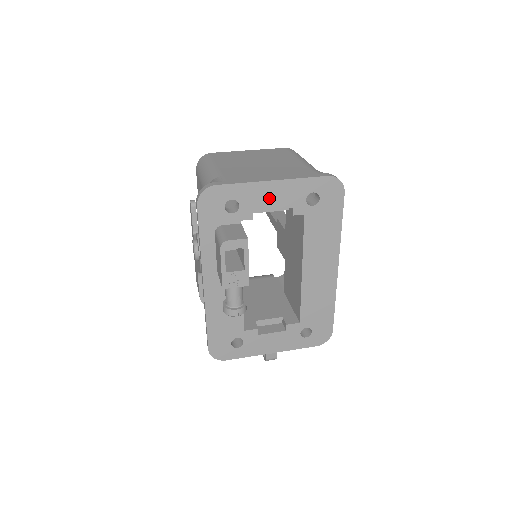
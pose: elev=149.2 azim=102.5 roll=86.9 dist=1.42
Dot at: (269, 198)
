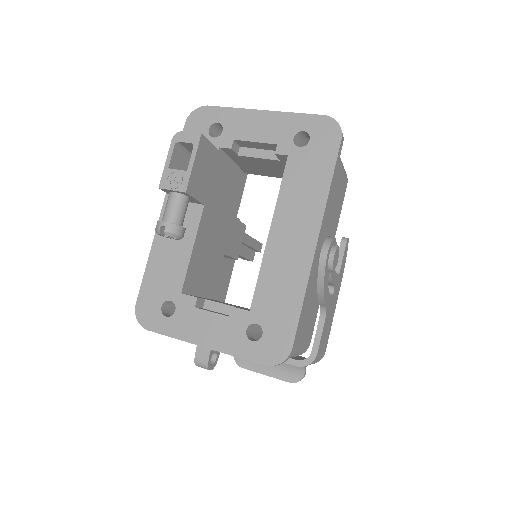
Dot at: (254, 129)
